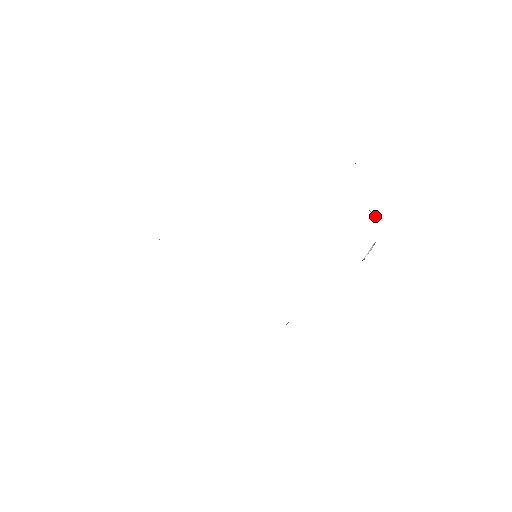
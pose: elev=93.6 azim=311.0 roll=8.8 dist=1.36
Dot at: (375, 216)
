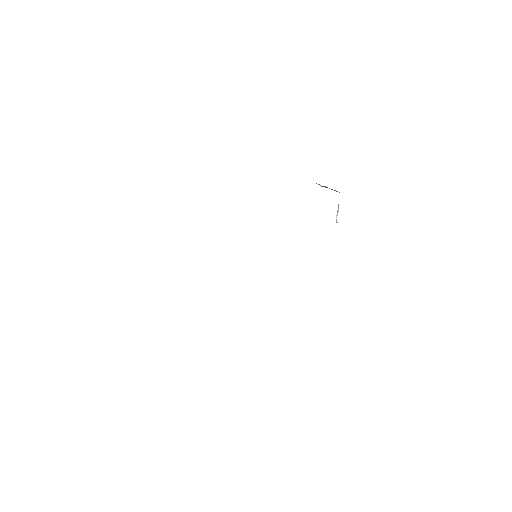
Dot at: occluded
